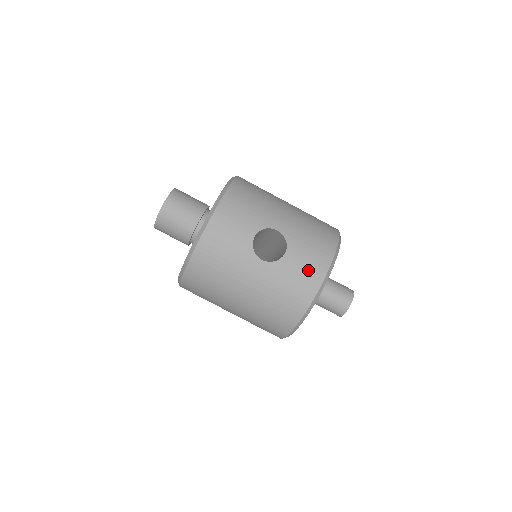
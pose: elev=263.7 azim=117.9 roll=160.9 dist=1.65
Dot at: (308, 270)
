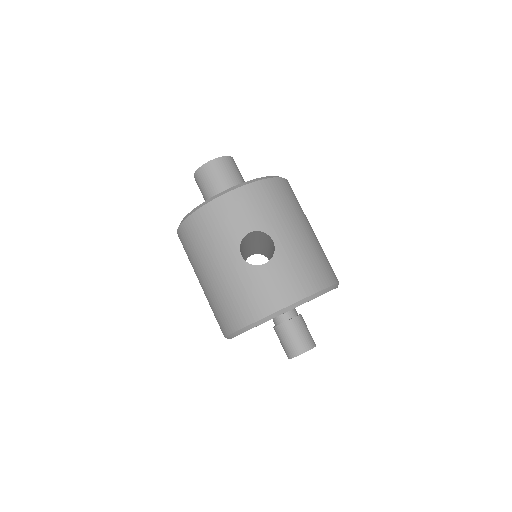
Dot at: (273, 292)
